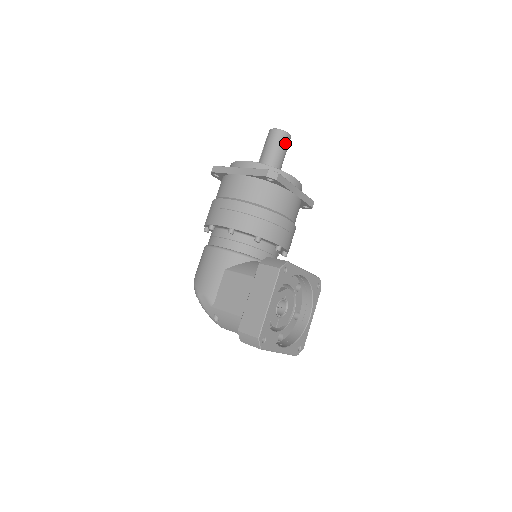
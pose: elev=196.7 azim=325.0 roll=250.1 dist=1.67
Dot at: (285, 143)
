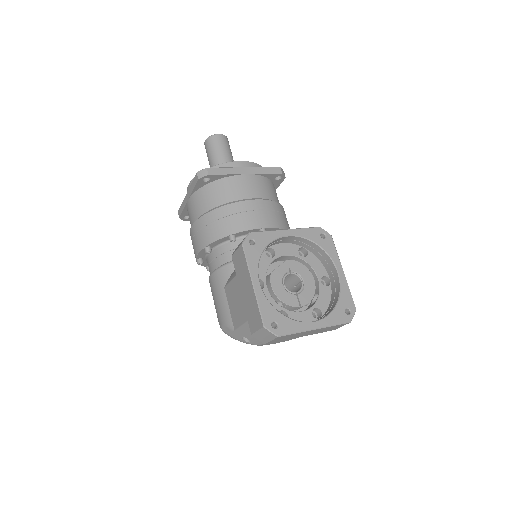
Dot at: (220, 144)
